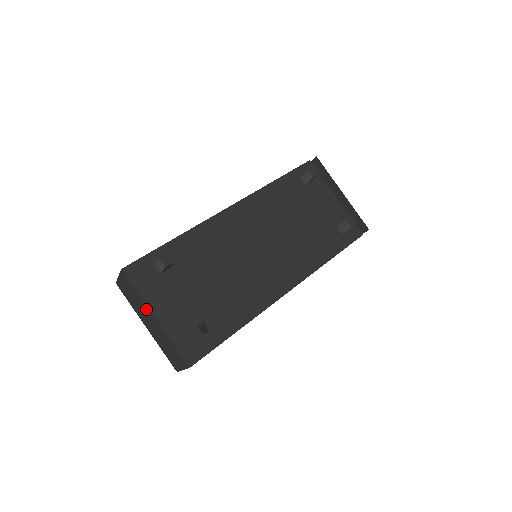
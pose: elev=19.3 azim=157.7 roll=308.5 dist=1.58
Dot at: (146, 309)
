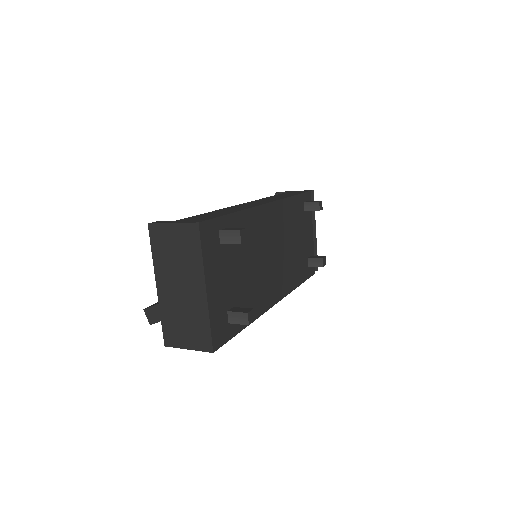
Dot at: (196, 275)
